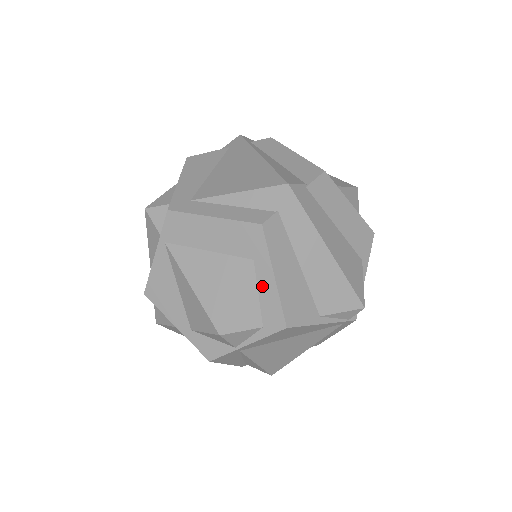
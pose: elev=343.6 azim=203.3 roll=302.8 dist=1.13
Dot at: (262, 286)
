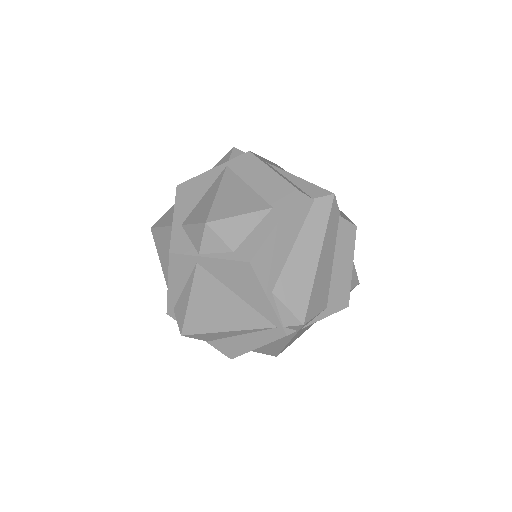
Dot at: (262, 226)
